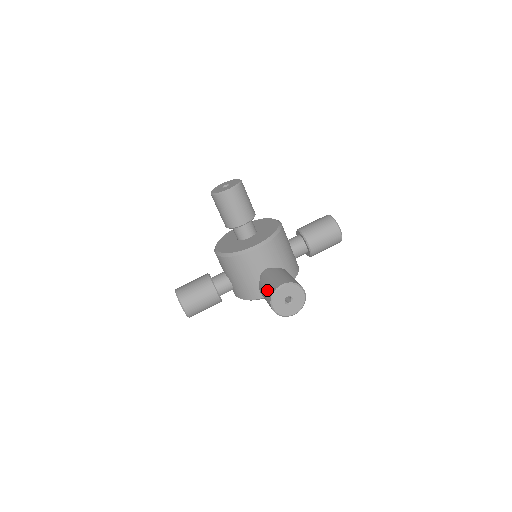
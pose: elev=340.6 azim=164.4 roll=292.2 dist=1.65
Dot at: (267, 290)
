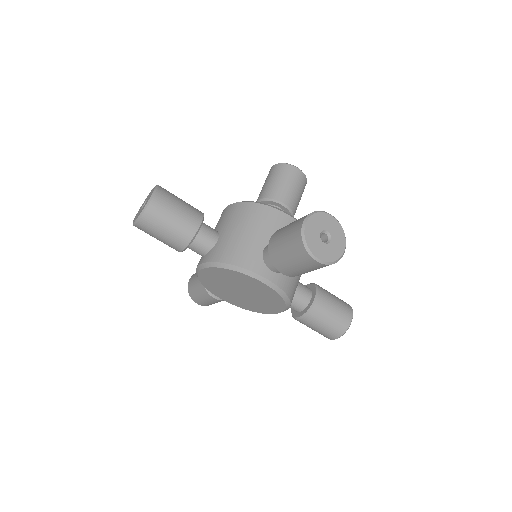
Dot at: occluded
